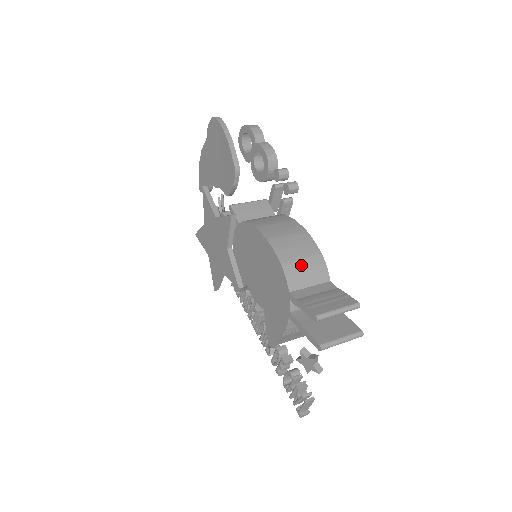
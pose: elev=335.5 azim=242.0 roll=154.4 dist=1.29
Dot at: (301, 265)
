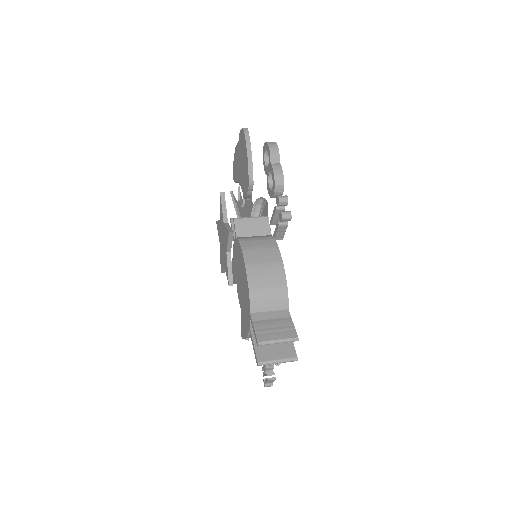
Dot at: (266, 293)
